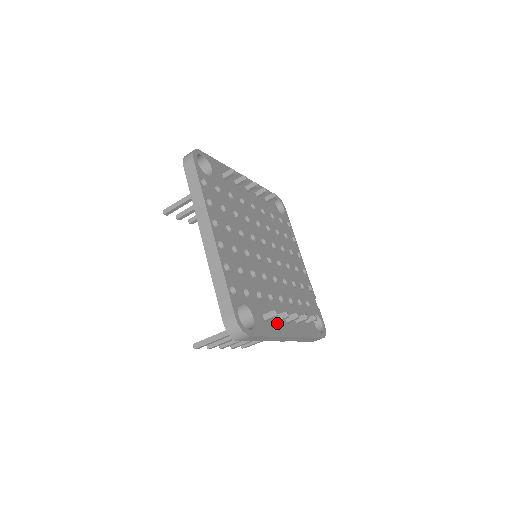
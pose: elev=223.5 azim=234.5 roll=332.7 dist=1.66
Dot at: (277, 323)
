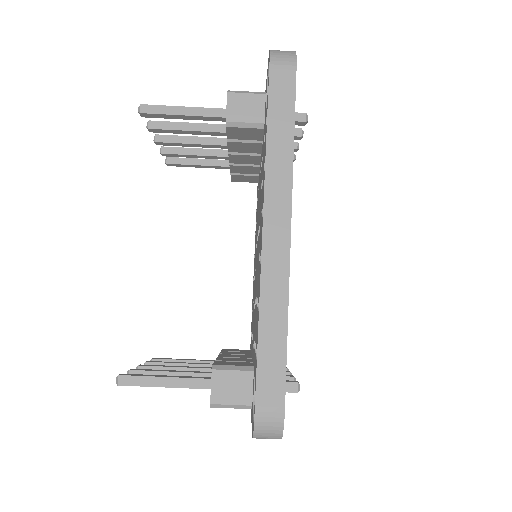
Dot at: occluded
